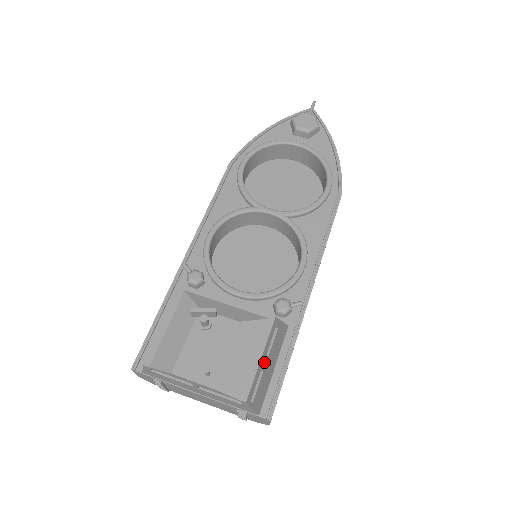
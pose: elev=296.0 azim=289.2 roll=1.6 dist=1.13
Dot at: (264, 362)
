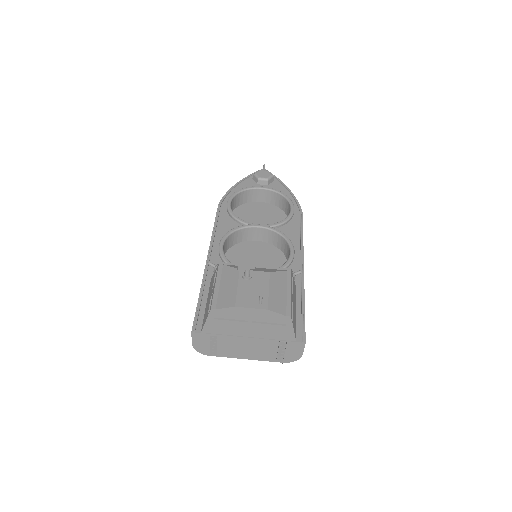
Dot at: (292, 298)
